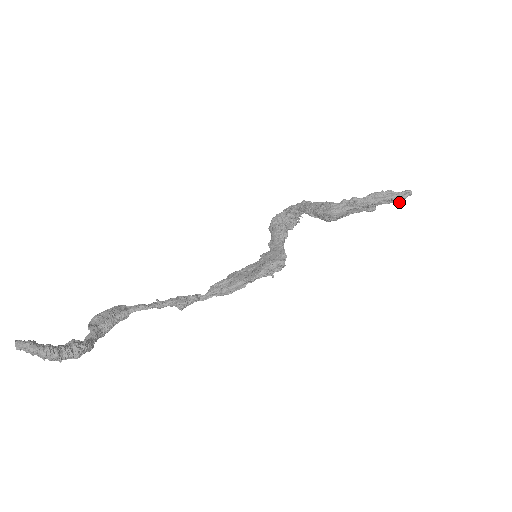
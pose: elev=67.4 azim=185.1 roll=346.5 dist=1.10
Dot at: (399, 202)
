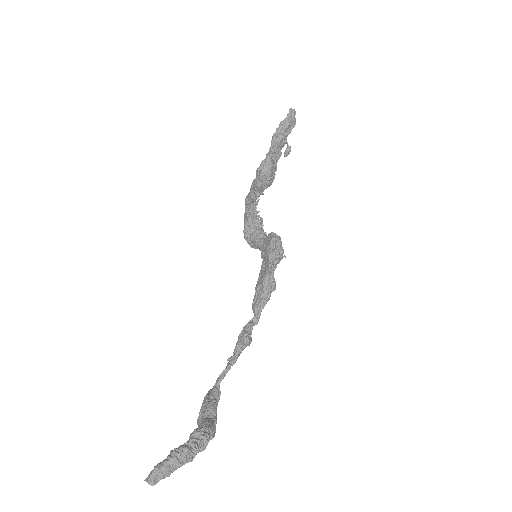
Dot at: (295, 123)
